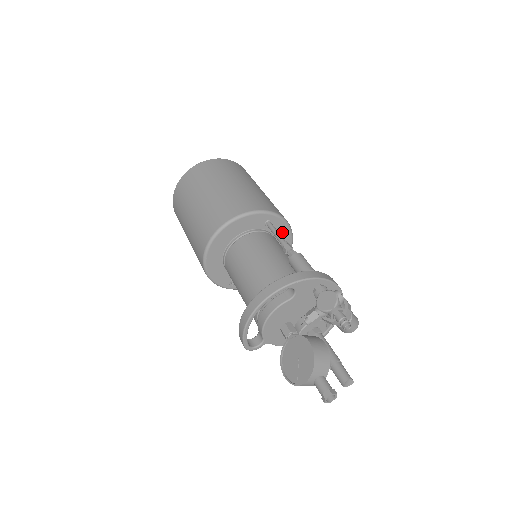
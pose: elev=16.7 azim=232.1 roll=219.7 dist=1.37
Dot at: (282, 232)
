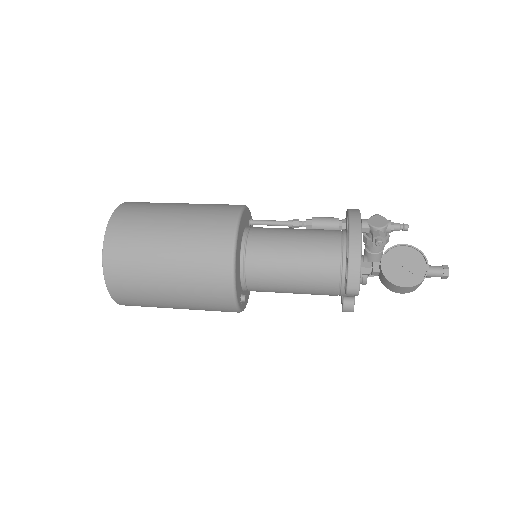
Dot at: occluded
